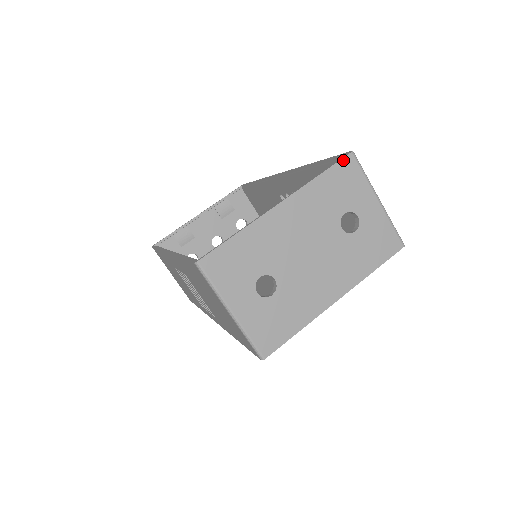
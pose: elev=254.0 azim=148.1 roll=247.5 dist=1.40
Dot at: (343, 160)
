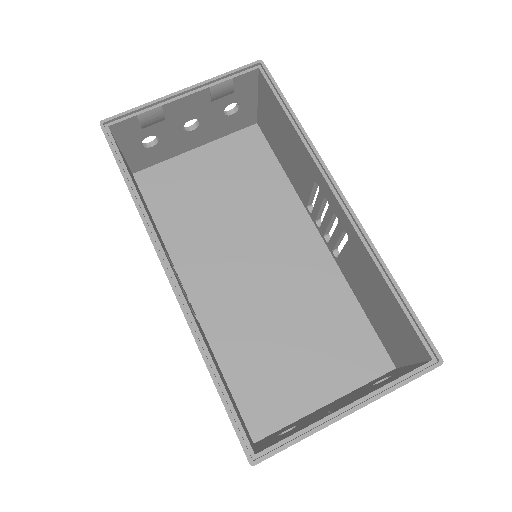
Dot at: (429, 371)
